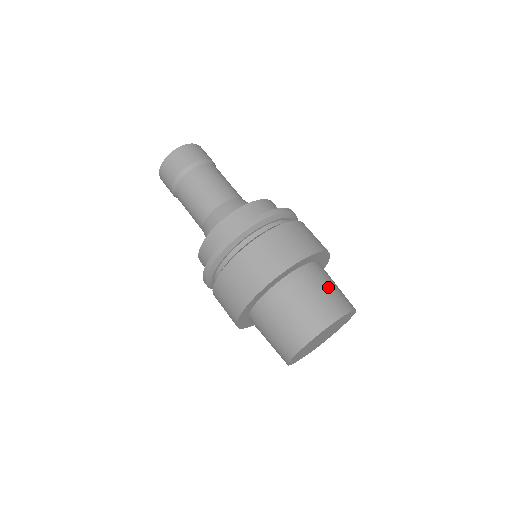
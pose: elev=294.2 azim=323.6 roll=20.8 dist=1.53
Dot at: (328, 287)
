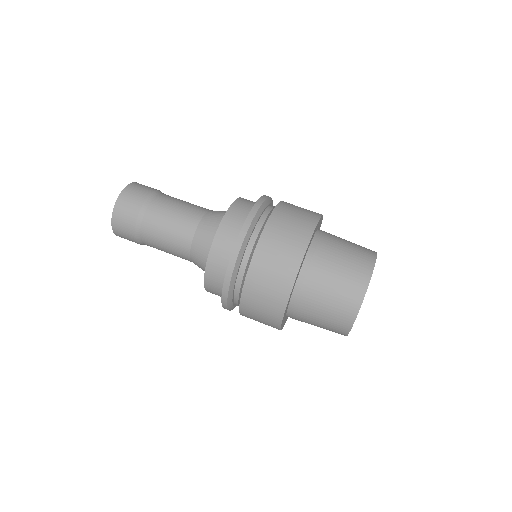
Dot at: (337, 268)
